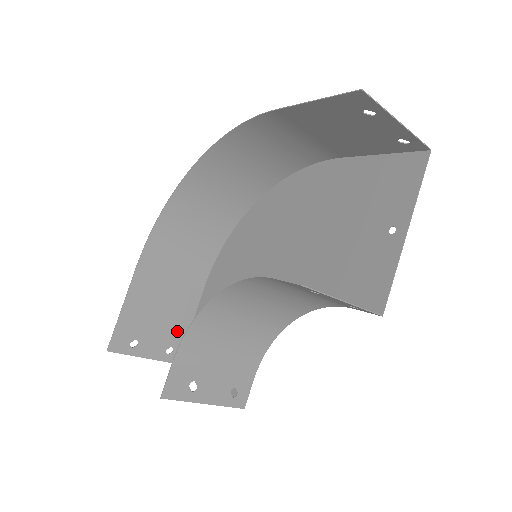
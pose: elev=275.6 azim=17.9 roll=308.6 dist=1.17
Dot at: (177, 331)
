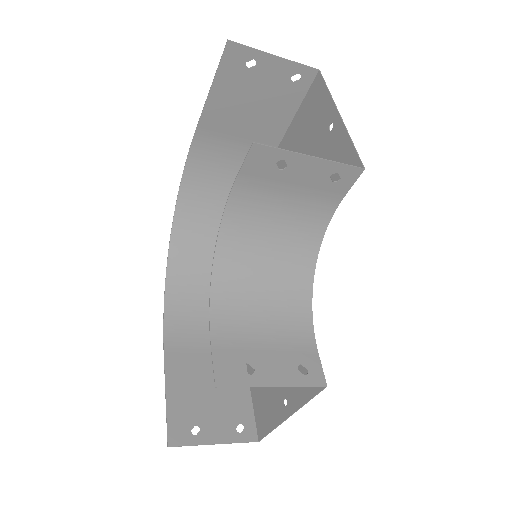
Dot at: (238, 404)
